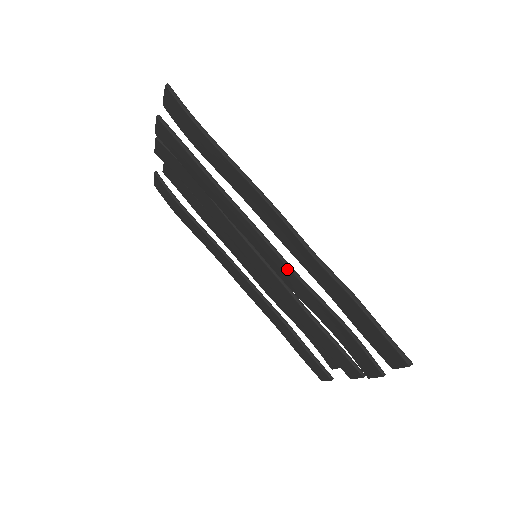
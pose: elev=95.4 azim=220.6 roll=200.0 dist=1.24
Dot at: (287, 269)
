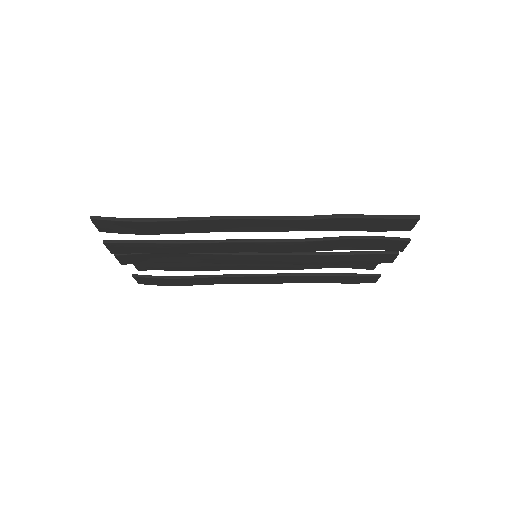
Dot at: (286, 243)
